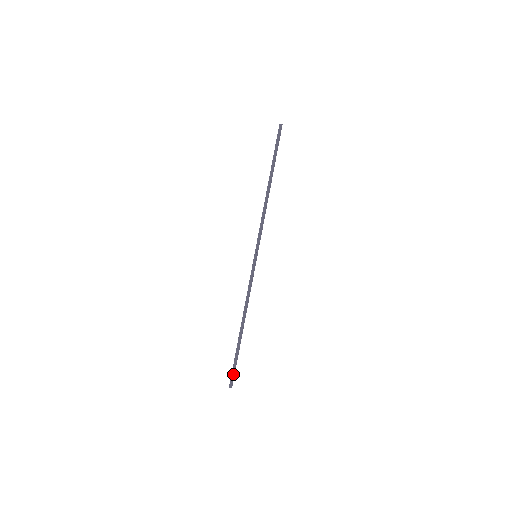
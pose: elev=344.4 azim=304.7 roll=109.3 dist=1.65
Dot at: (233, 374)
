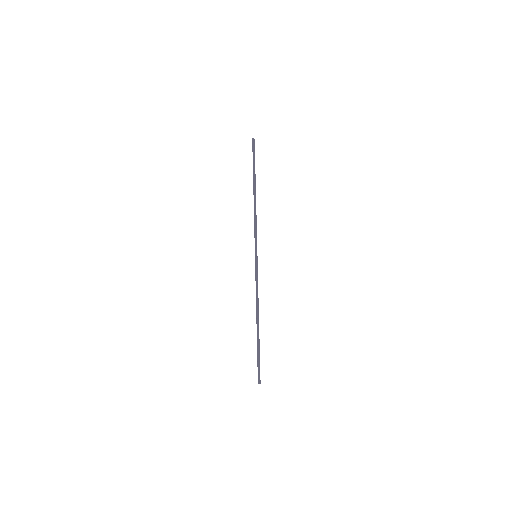
Dot at: (258, 370)
